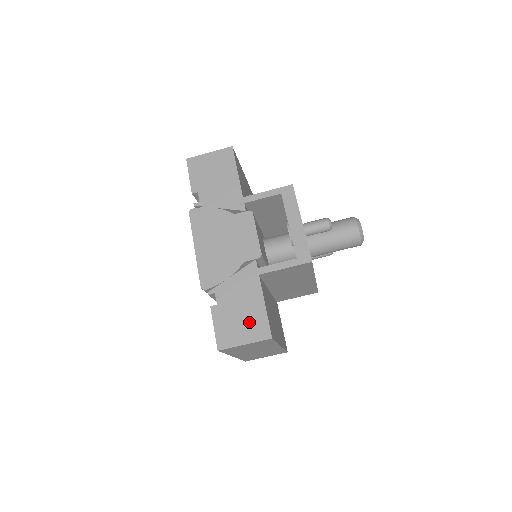
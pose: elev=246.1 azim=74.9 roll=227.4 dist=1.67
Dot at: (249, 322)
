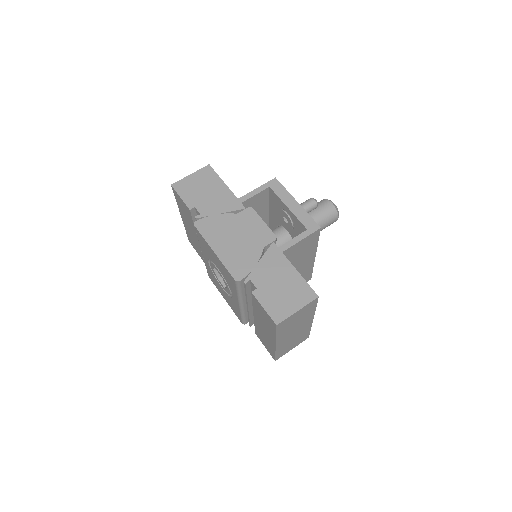
Dot at: (292, 292)
